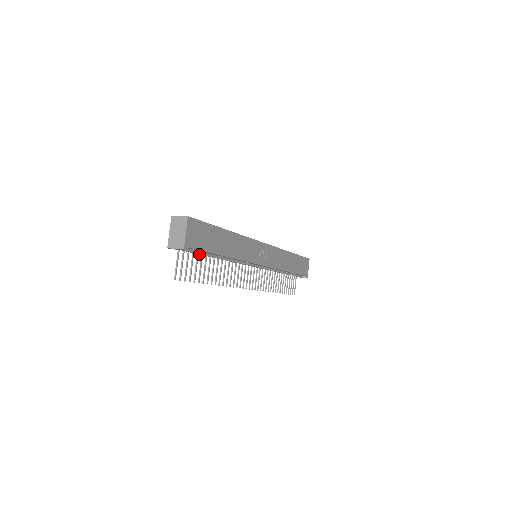
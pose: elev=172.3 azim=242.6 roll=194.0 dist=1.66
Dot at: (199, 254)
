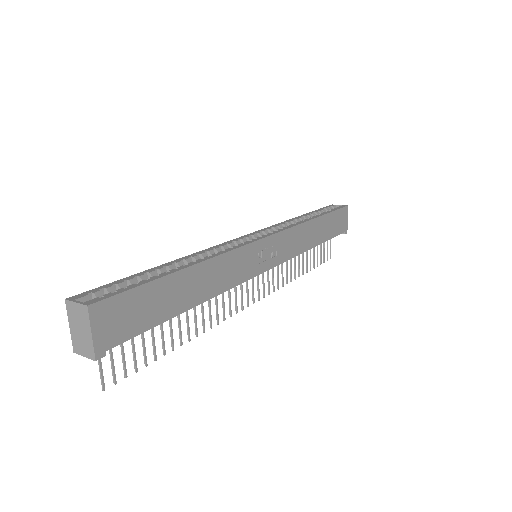
Dot at: occluded
